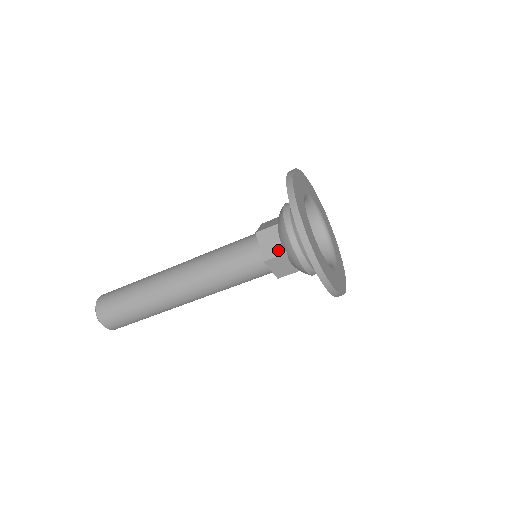
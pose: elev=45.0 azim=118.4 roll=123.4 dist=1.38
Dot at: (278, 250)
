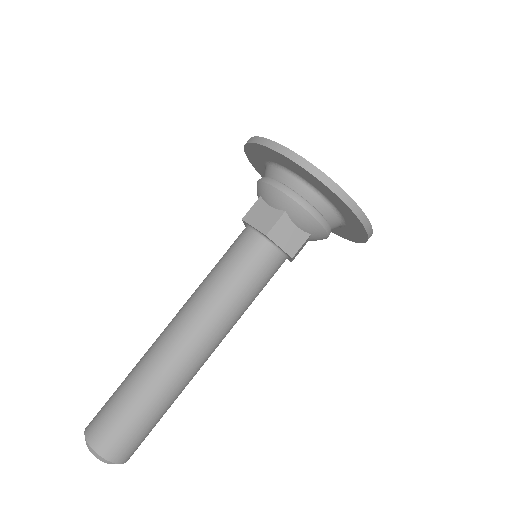
Dot at: occluded
